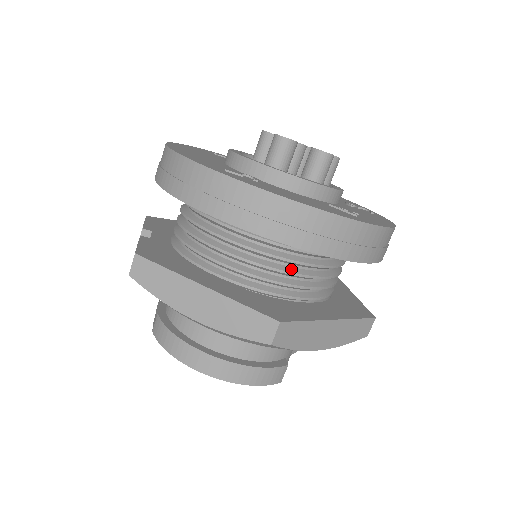
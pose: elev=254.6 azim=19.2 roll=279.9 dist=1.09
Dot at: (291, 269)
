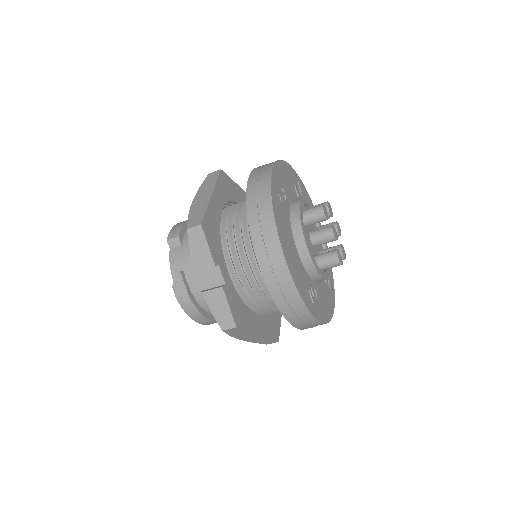
Dot at: occluded
